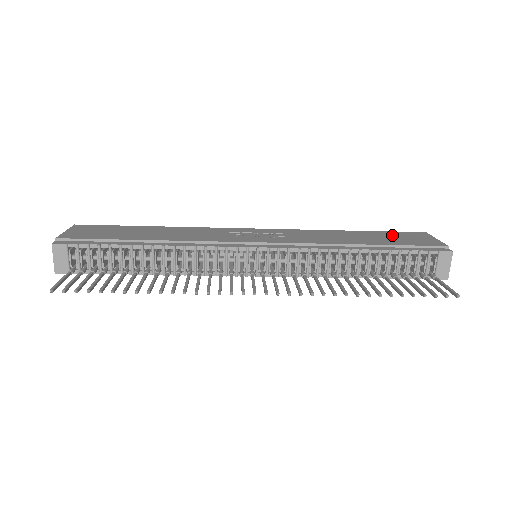
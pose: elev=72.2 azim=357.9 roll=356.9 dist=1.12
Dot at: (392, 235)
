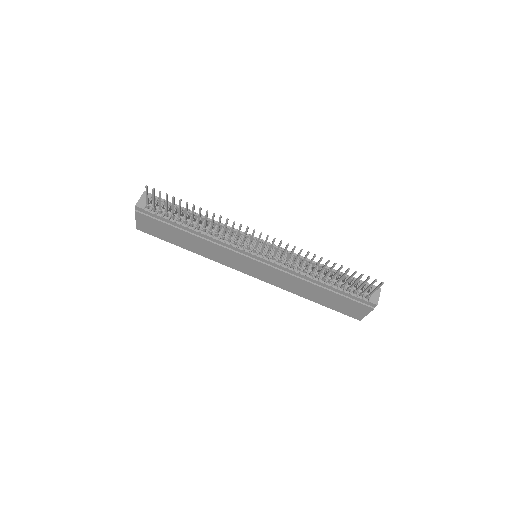
Dot at: occluded
